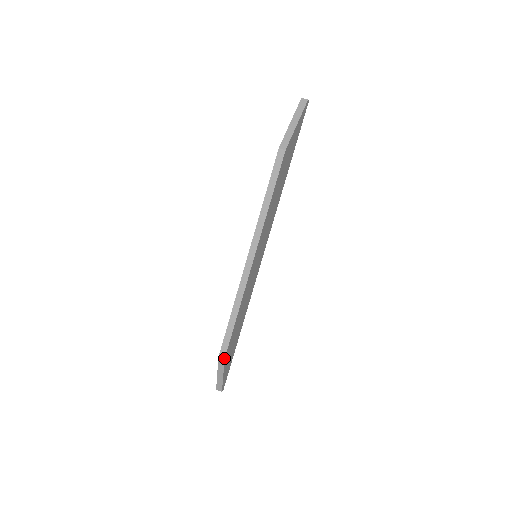
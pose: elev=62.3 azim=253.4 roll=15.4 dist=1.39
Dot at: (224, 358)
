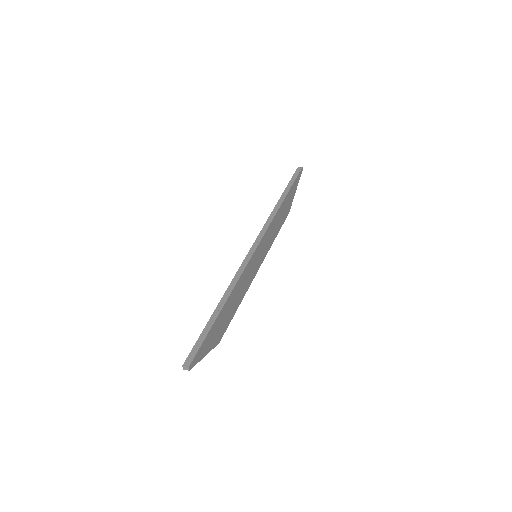
Dot at: (288, 213)
